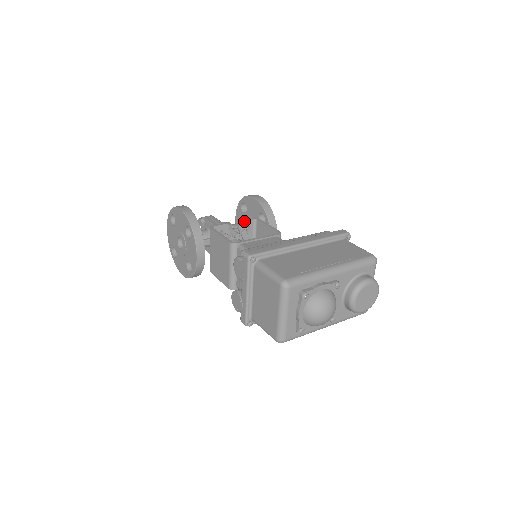
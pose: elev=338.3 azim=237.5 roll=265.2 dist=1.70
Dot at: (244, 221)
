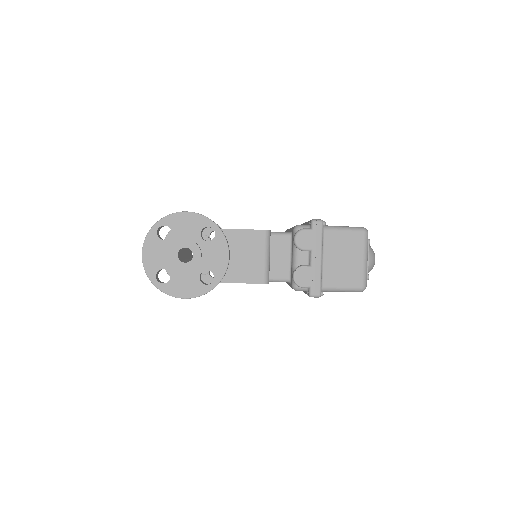
Dot at: occluded
